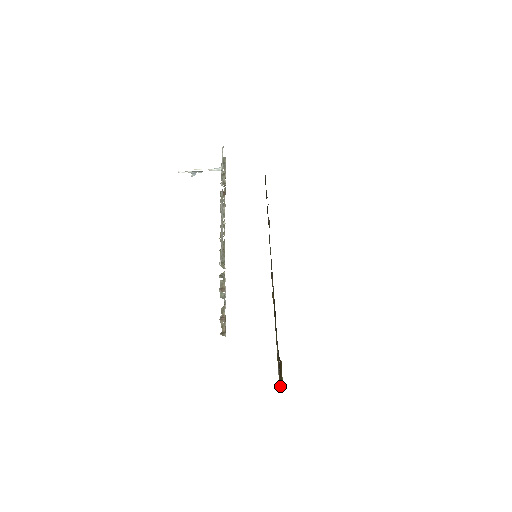
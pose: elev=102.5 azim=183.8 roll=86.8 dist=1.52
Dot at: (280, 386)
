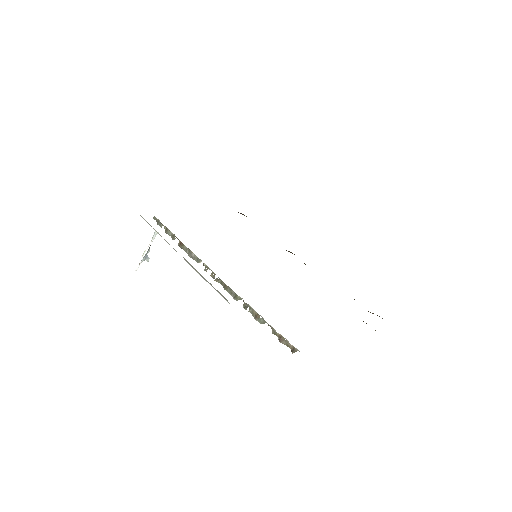
Dot at: occluded
